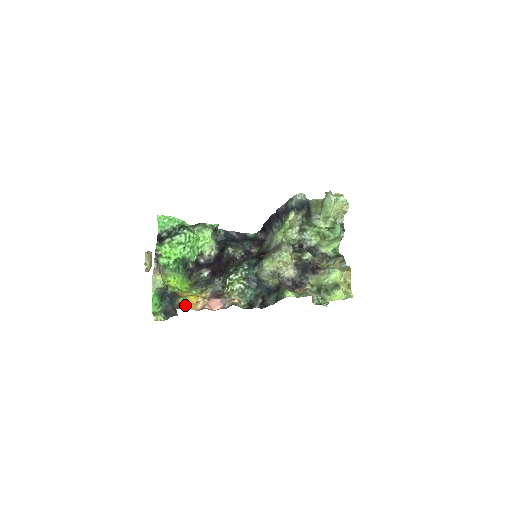
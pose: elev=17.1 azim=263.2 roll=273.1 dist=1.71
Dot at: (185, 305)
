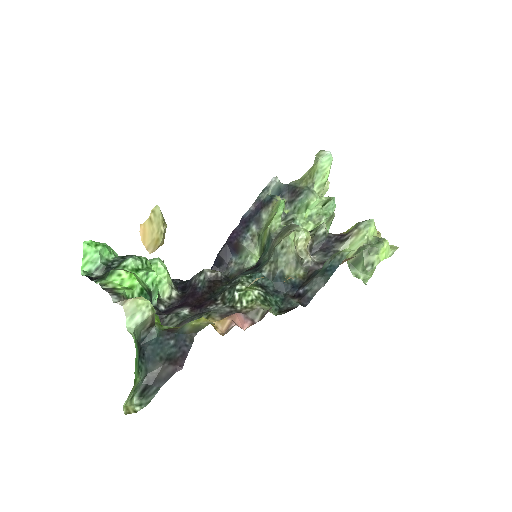
Dot at: (209, 321)
